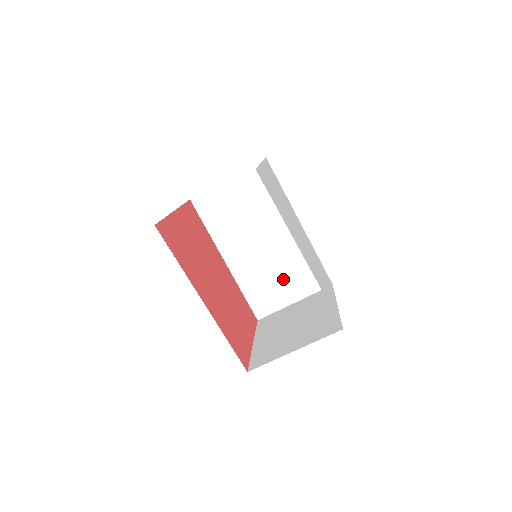
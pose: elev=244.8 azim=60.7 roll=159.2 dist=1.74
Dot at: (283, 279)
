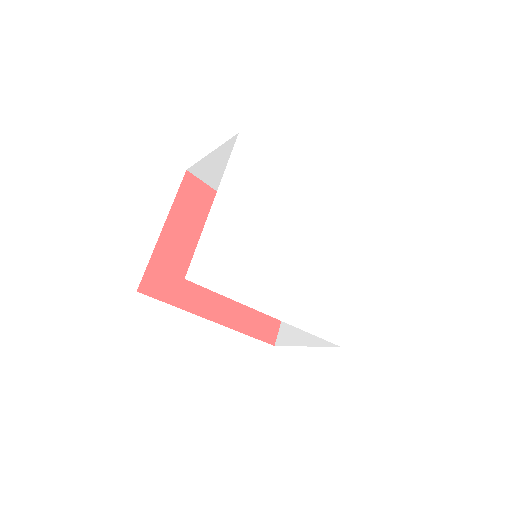
Dot at: occluded
